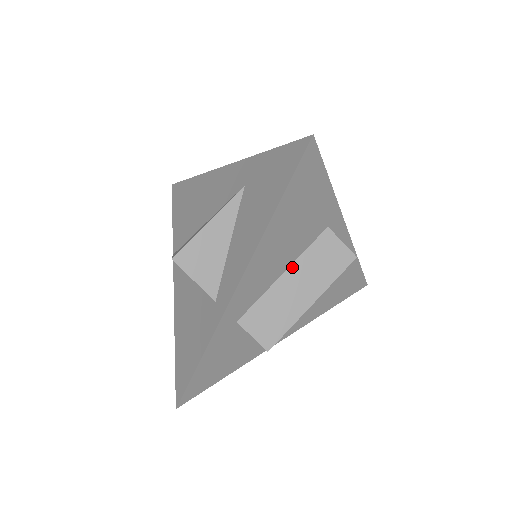
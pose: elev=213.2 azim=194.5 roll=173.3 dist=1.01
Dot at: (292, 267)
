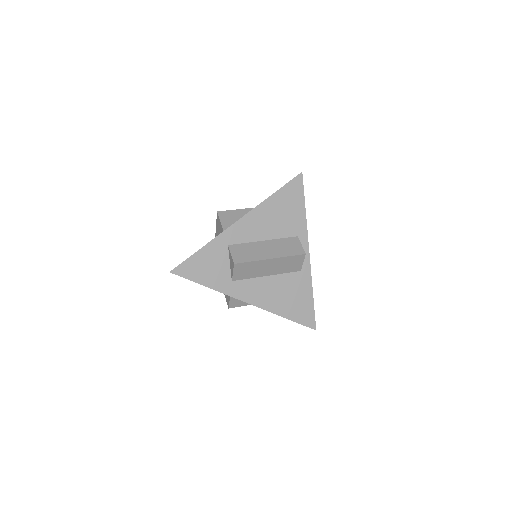
Dot at: (270, 241)
